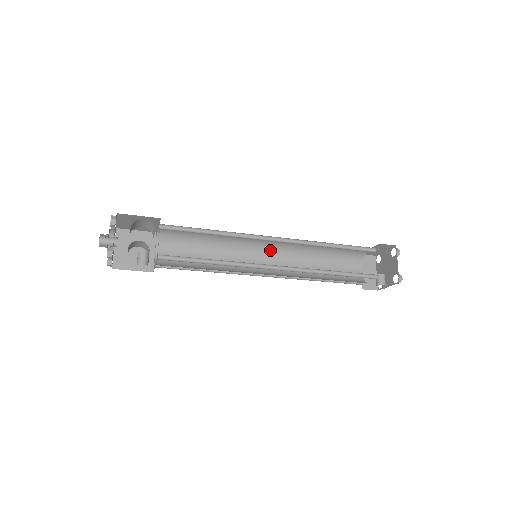
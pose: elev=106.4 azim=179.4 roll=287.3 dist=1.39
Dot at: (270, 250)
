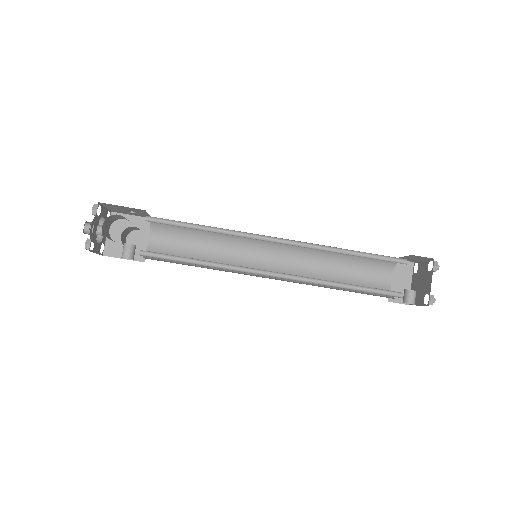
Dot at: (278, 248)
